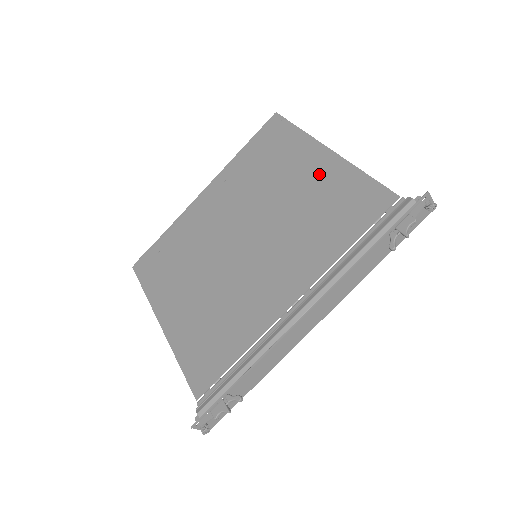
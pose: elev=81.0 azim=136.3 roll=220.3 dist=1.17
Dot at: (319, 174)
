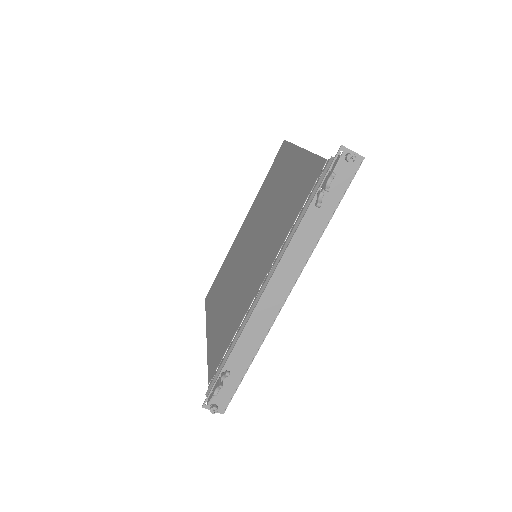
Dot at: (293, 171)
